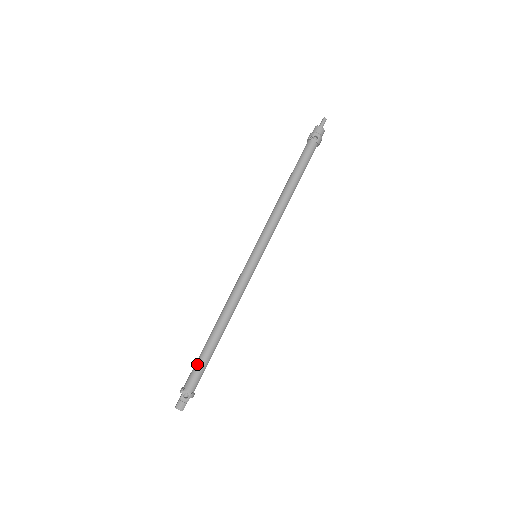
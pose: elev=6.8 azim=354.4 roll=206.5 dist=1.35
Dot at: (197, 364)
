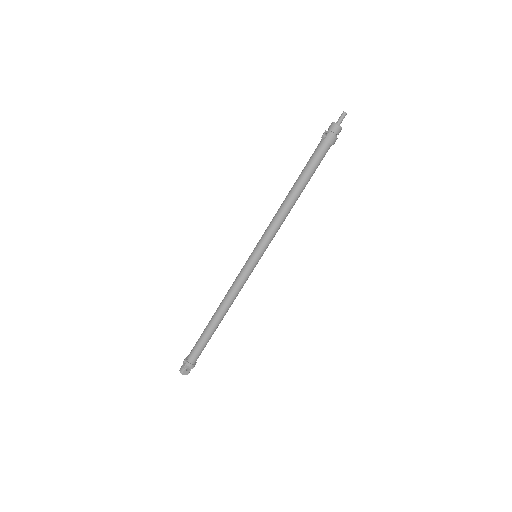
Dot at: (198, 340)
